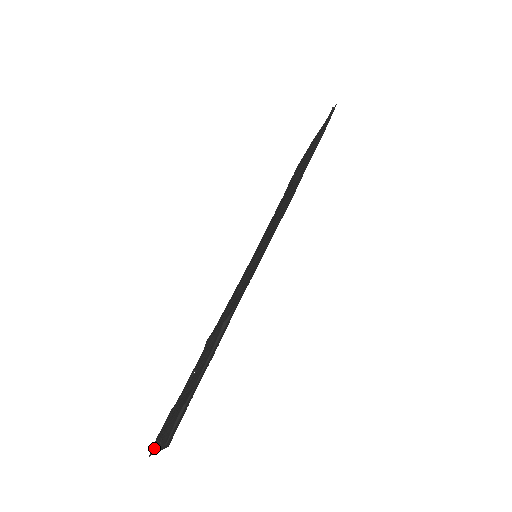
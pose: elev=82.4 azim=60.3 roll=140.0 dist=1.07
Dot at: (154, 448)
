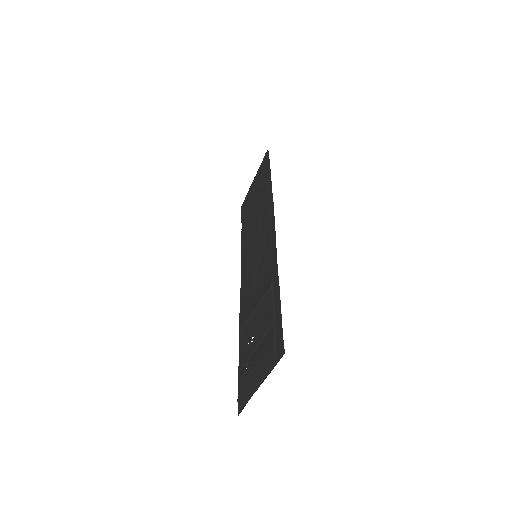
Dot at: (247, 397)
